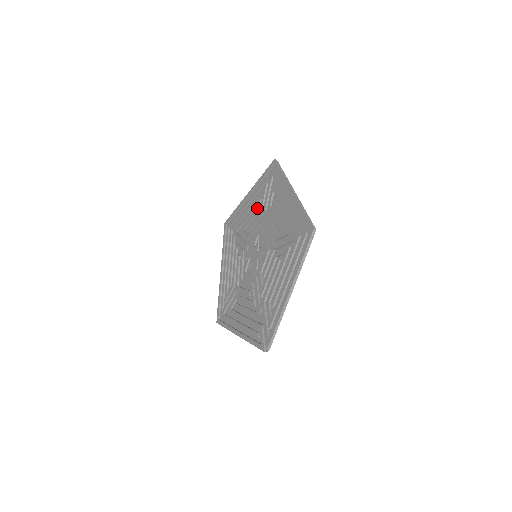
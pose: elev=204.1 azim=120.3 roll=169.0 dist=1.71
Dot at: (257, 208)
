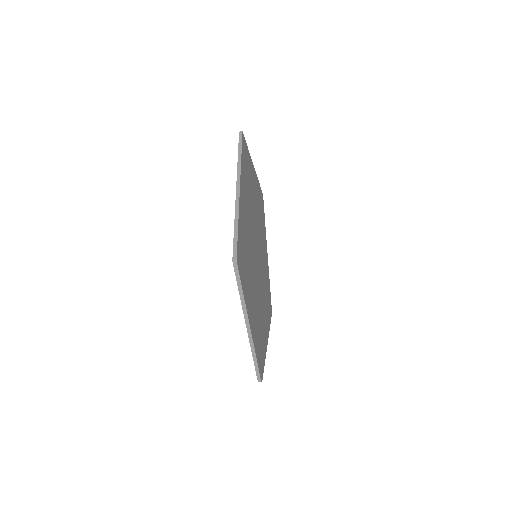
Dot at: occluded
